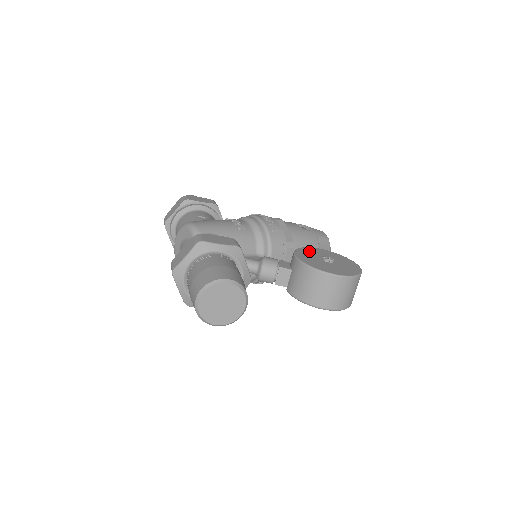
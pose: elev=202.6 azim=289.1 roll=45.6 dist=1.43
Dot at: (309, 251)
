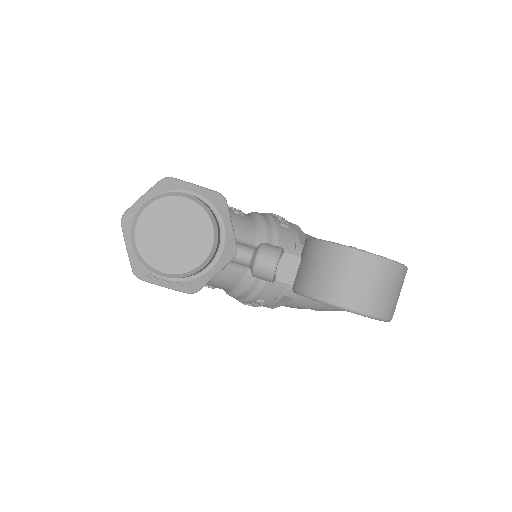
Dot at: occluded
